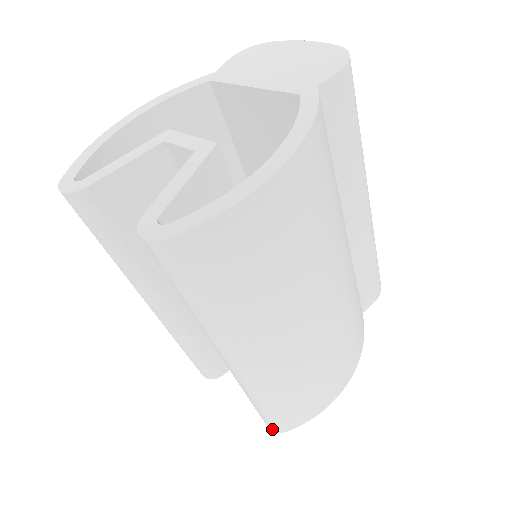
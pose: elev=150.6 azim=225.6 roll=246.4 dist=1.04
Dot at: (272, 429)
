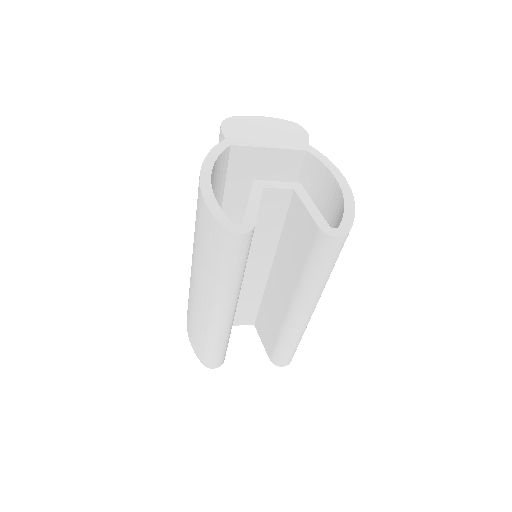
Dot at: (285, 365)
